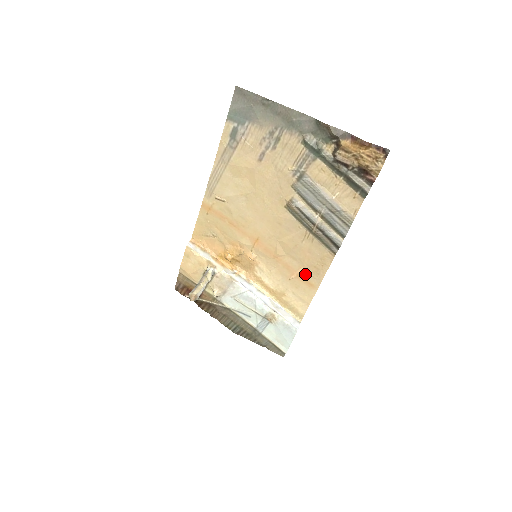
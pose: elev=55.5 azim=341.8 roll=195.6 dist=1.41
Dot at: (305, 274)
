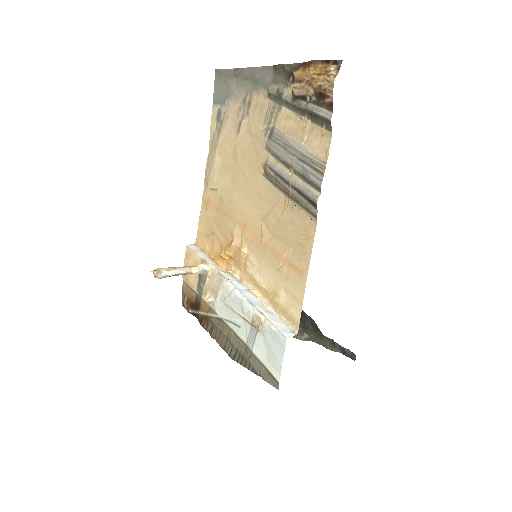
Dot at: (292, 257)
